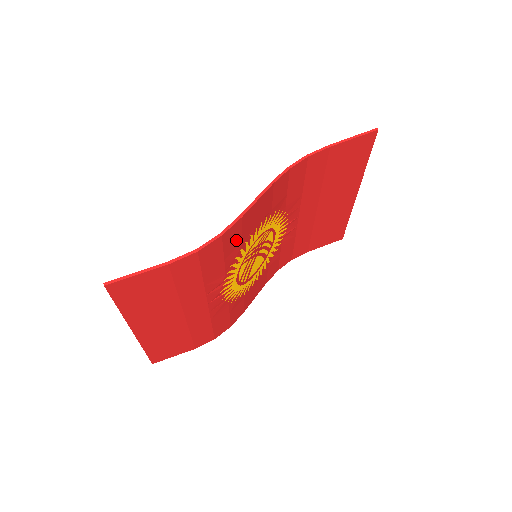
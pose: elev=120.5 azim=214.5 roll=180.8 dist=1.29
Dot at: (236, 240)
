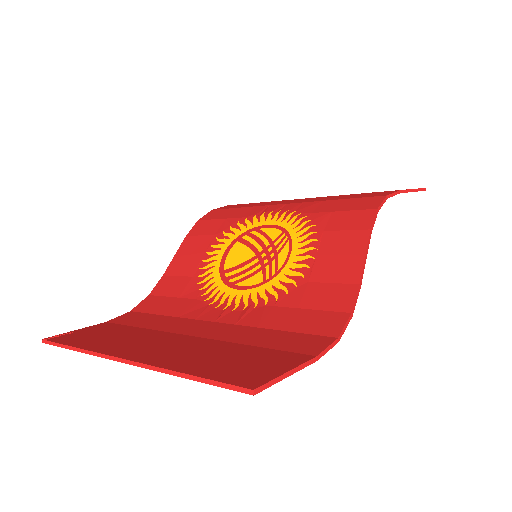
Dot at: (322, 293)
